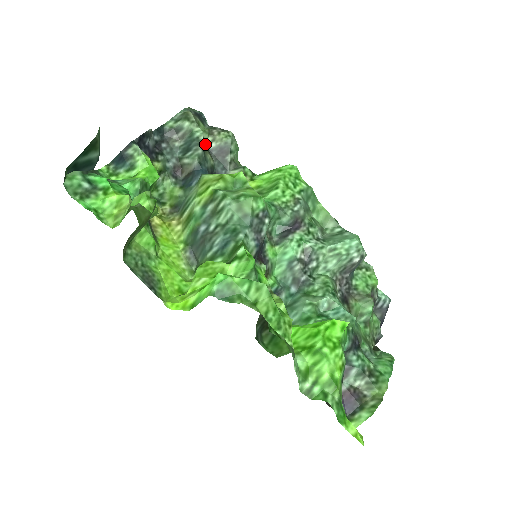
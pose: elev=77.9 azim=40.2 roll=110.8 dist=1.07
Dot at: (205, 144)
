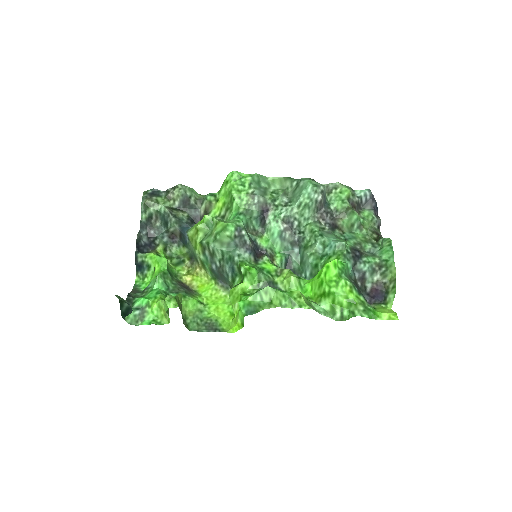
Dot at: (172, 208)
